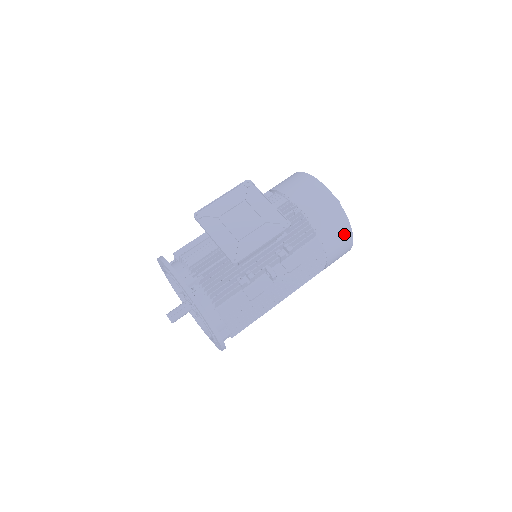
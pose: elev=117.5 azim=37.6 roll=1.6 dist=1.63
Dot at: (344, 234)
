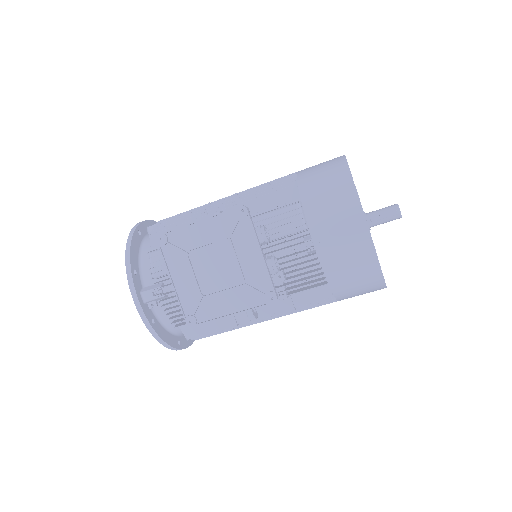
Dot at: (371, 288)
